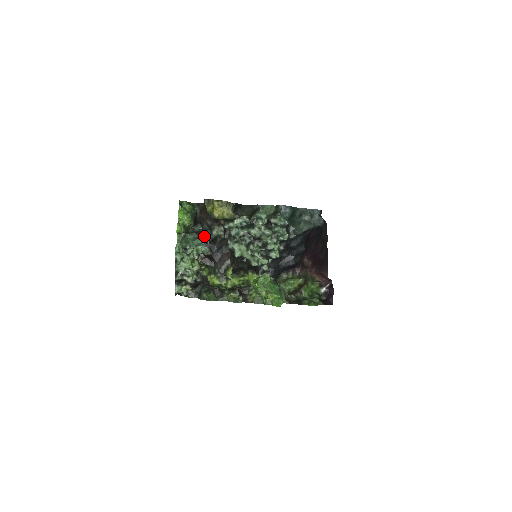
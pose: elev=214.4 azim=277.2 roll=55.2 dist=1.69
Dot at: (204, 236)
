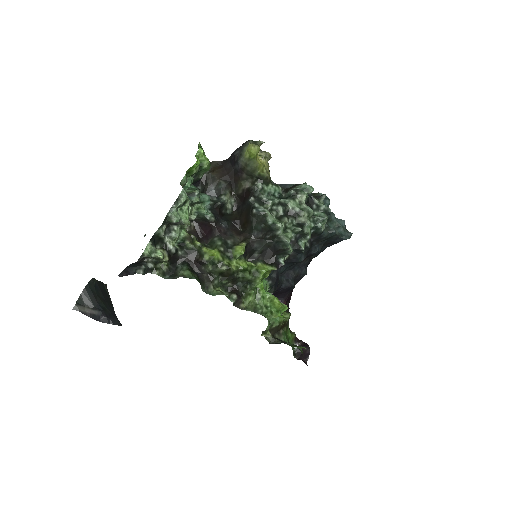
Dot at: occluded
